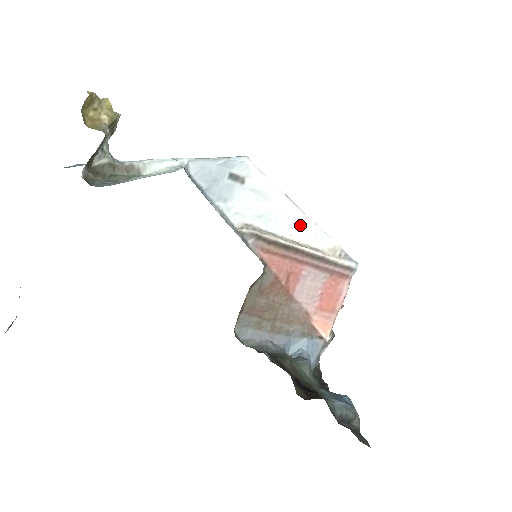
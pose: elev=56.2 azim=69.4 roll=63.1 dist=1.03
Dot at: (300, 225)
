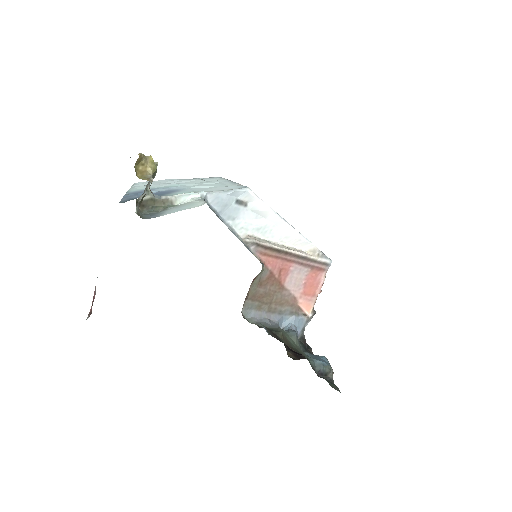
Dot at: (288, 234)
